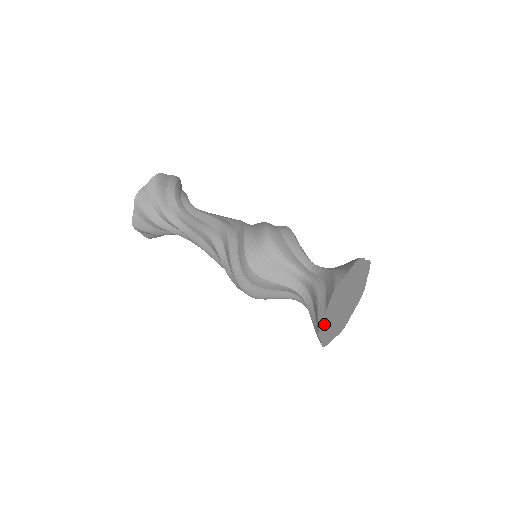
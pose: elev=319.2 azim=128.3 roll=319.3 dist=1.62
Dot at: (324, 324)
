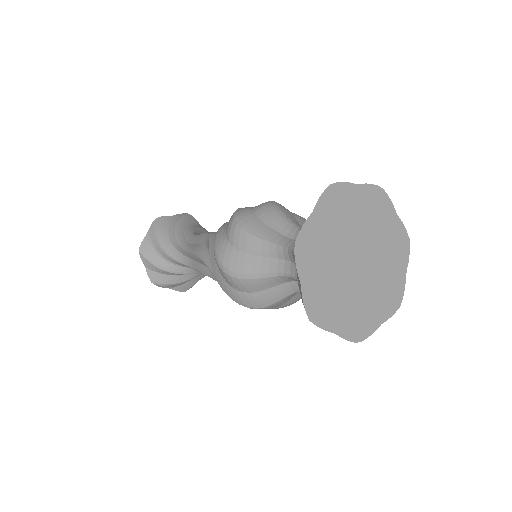
Dot at: (309, 245)
